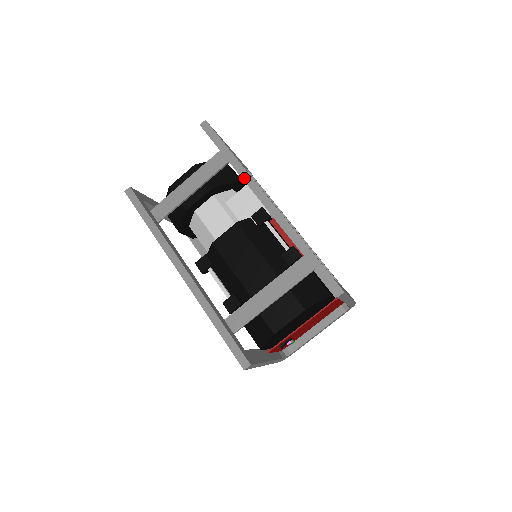
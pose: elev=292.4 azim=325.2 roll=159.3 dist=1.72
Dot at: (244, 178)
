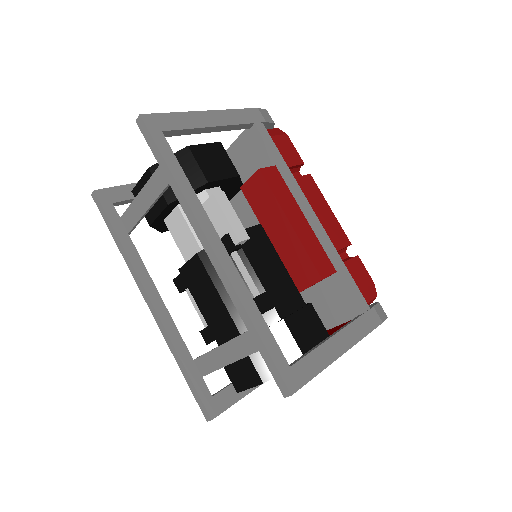
Dot at: (186, 212)
